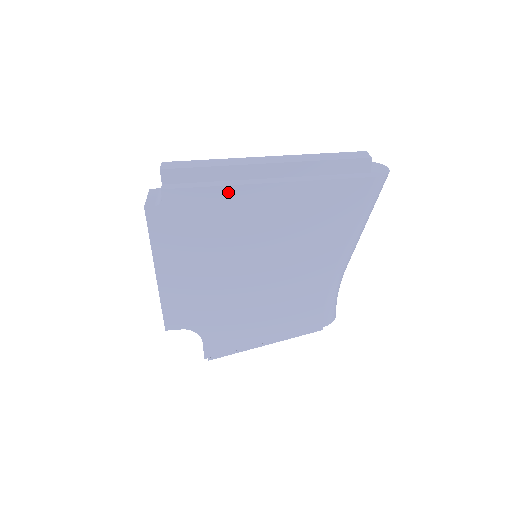
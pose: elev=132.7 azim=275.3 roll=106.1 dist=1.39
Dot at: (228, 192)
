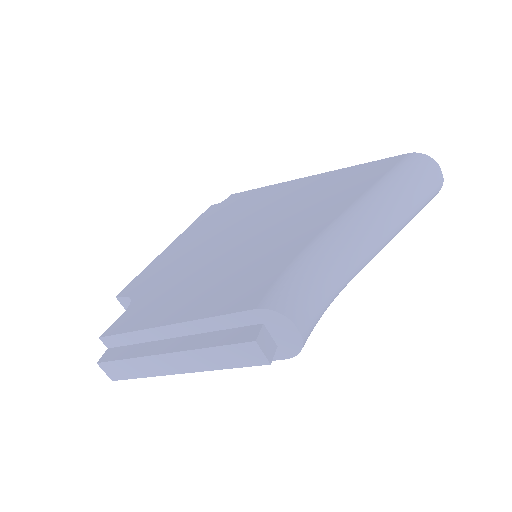
Dot at: (270, 188)
